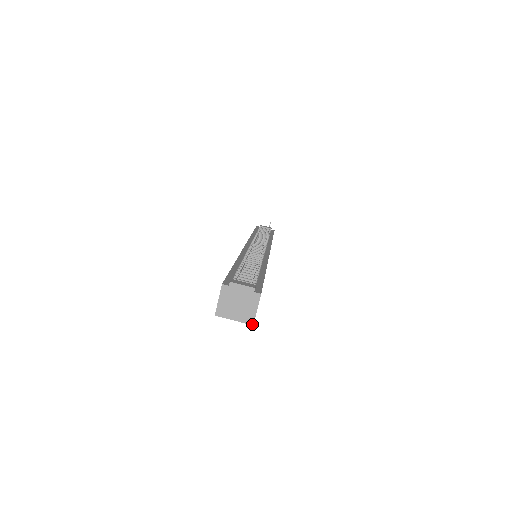
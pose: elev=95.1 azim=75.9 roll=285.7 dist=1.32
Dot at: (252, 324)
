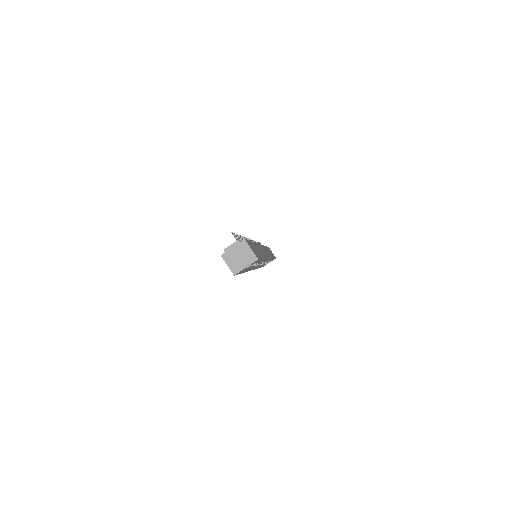
Dot at: (257, 259)
